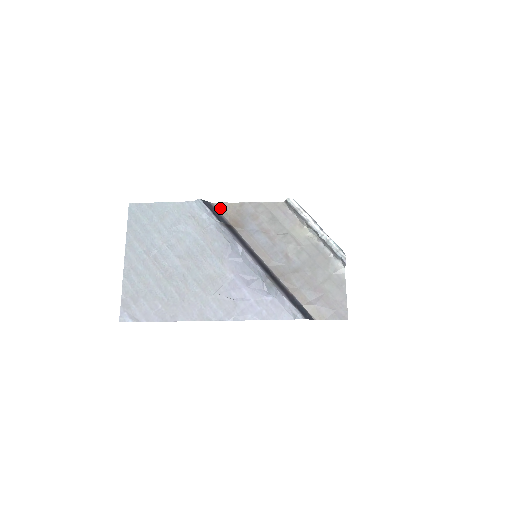
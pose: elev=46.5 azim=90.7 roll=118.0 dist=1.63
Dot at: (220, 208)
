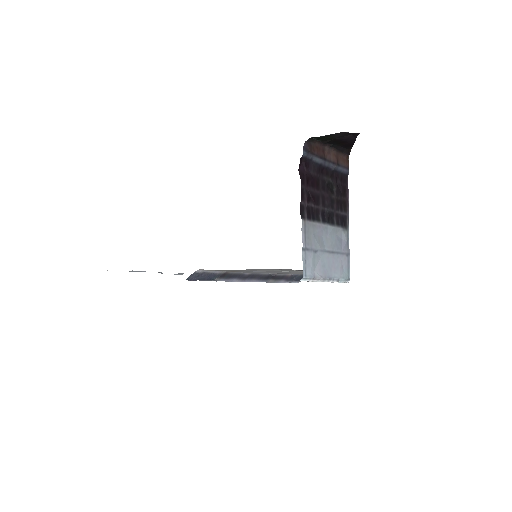
Dot at: (209, 270)
